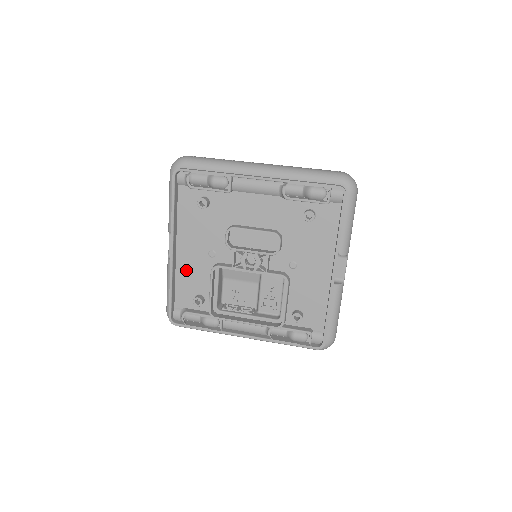
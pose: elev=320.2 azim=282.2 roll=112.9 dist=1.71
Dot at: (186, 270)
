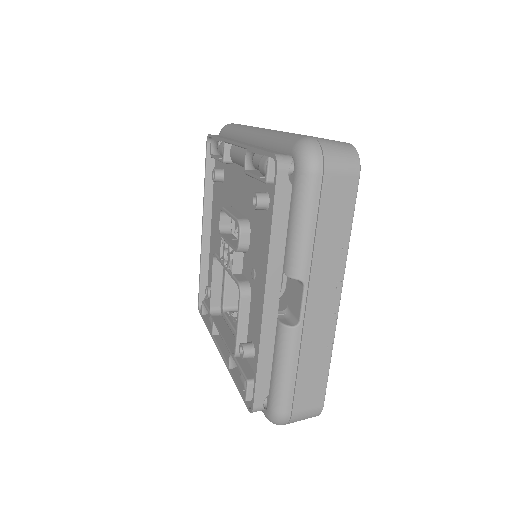
Dot at: occluded
